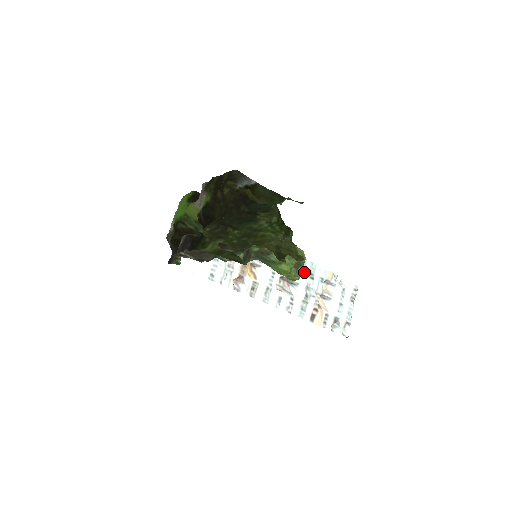
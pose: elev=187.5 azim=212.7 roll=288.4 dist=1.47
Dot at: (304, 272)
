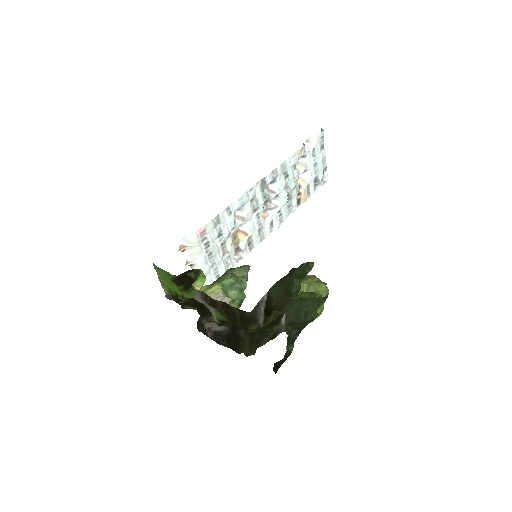
Dot at: occluded
